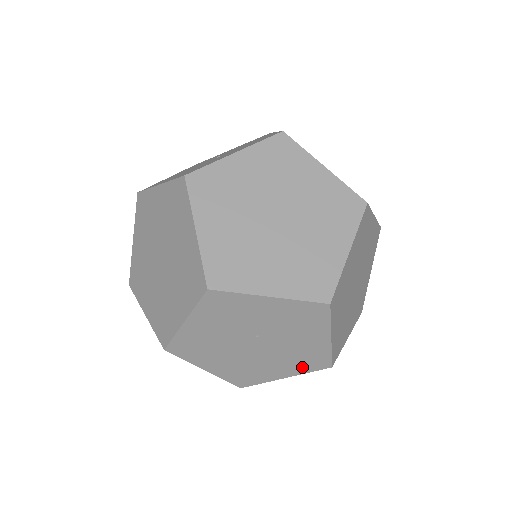
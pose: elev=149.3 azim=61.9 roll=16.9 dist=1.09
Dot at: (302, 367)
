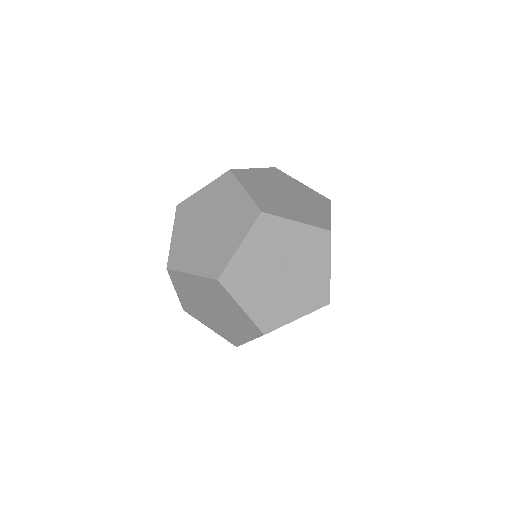
Dot at: (310, 304)
